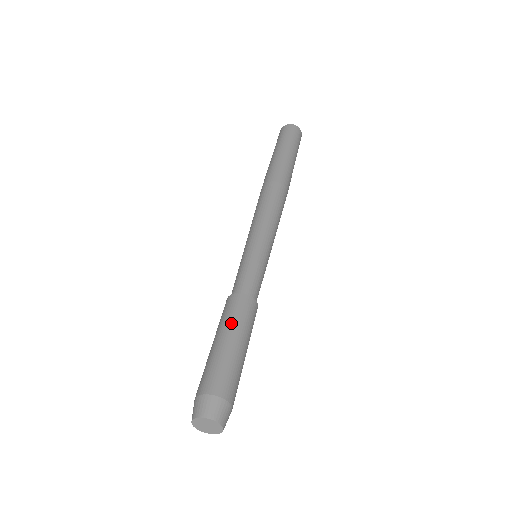
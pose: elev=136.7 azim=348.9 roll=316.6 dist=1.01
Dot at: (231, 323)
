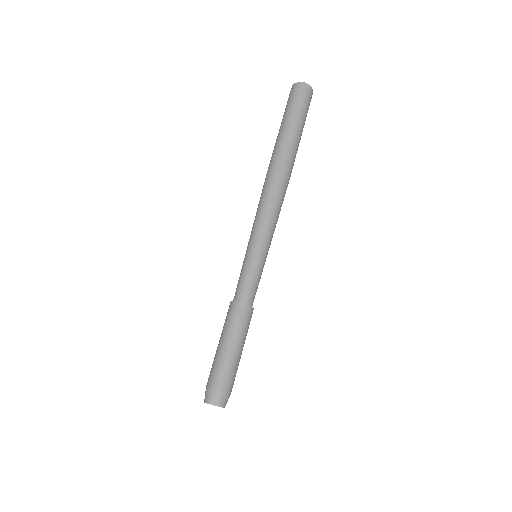
Dot at: (225, 329)
